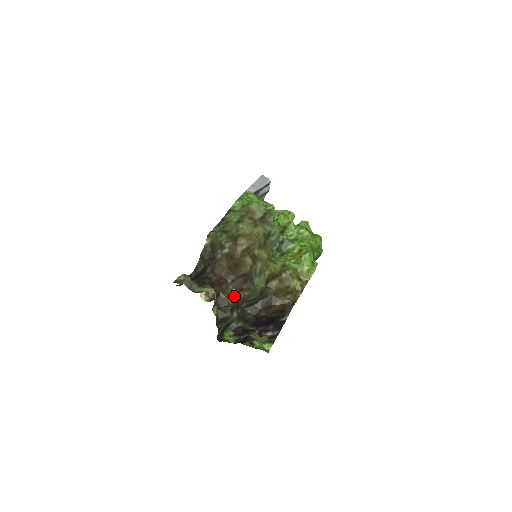
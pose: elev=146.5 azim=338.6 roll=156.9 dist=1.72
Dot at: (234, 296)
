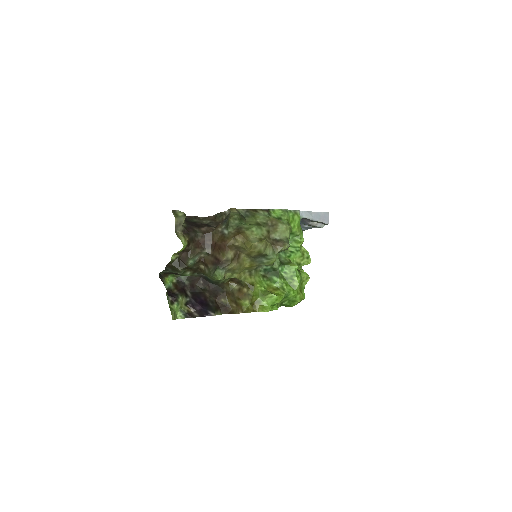
Dot at: (199, 263)
